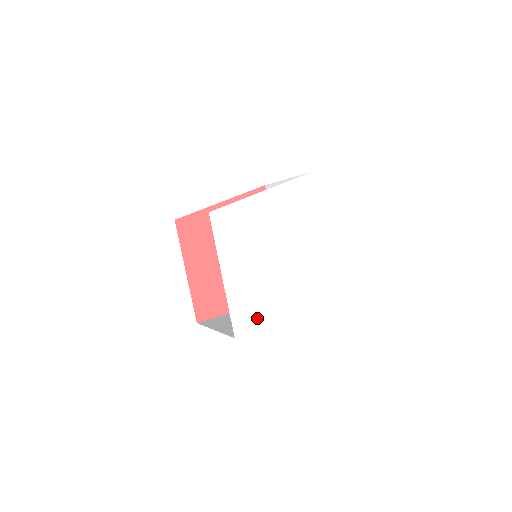
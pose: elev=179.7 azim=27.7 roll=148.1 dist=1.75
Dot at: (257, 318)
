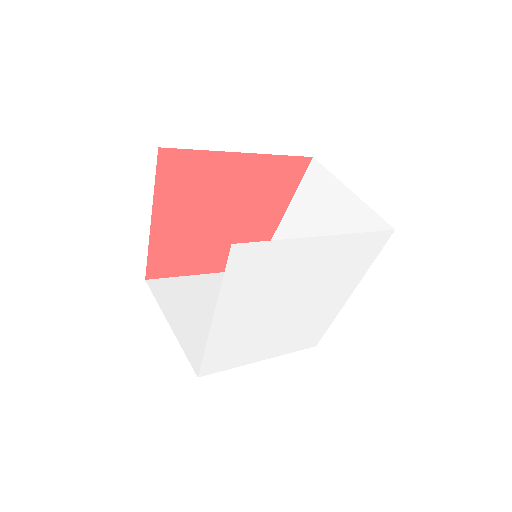
Dot at: (320, 327)
